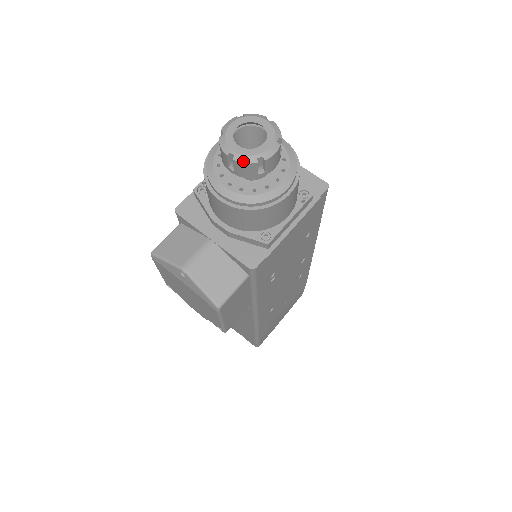
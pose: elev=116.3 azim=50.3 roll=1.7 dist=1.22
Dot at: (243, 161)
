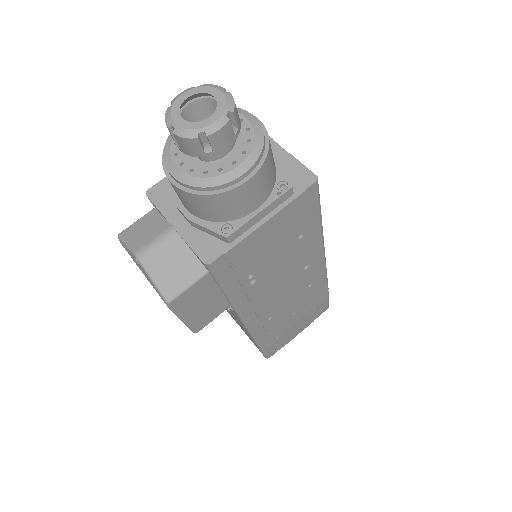
Dot at: (183, 135)
